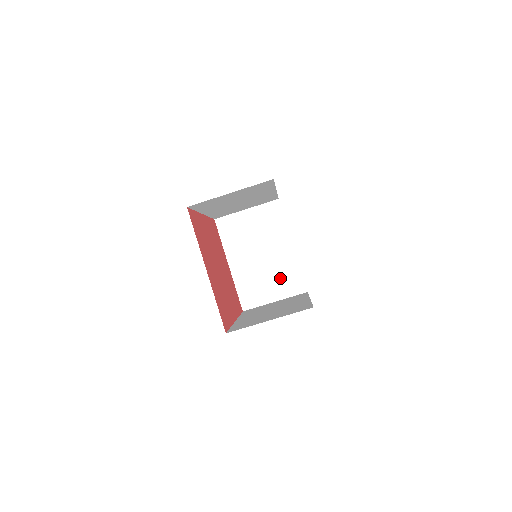
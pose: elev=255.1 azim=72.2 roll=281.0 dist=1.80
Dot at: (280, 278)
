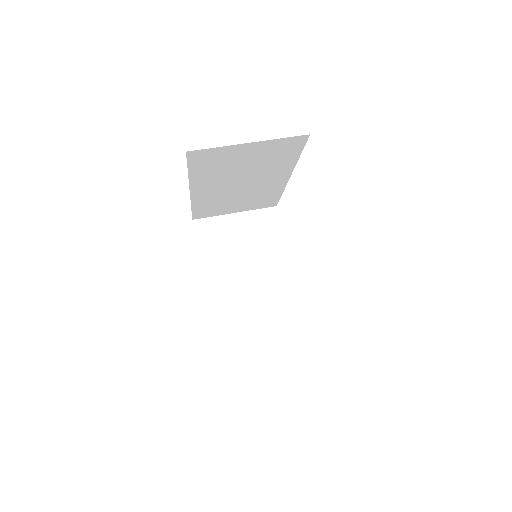
Dot at: (270, 305)
